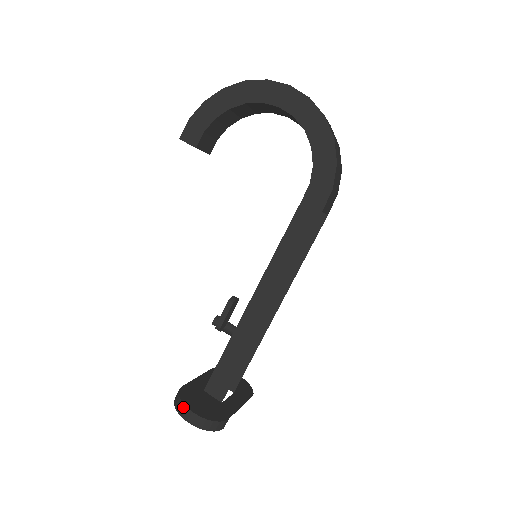
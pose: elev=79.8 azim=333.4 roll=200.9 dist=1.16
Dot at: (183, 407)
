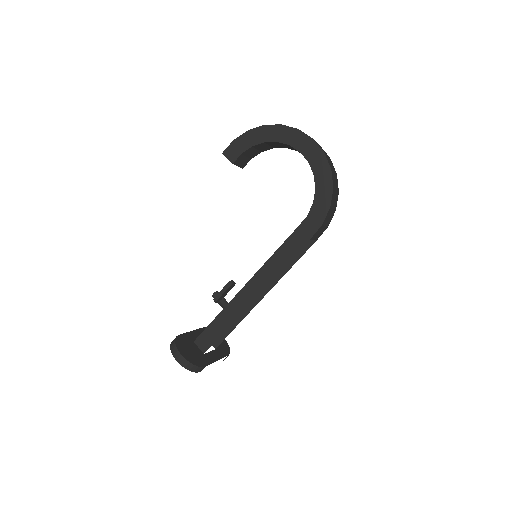
Dot at: (176, 349)
